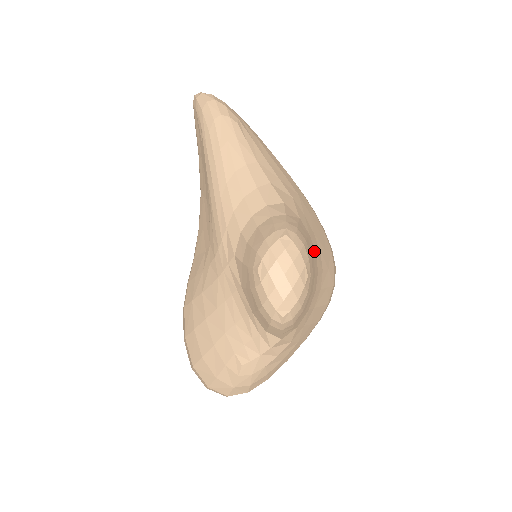
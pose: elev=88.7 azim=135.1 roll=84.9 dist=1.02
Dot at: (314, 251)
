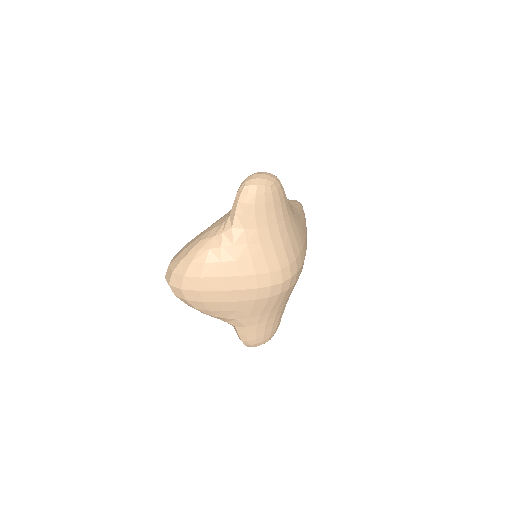
Dot at: (284, 216)
